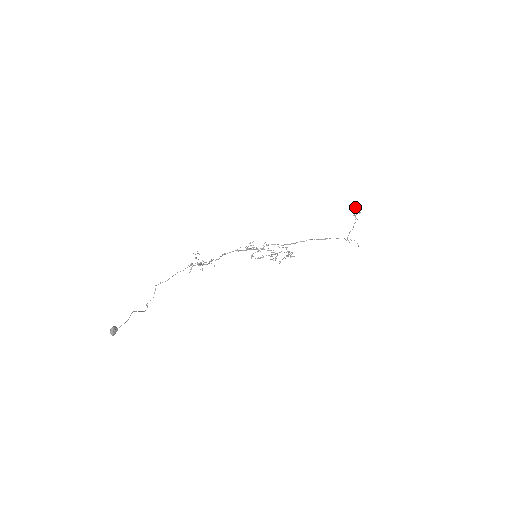
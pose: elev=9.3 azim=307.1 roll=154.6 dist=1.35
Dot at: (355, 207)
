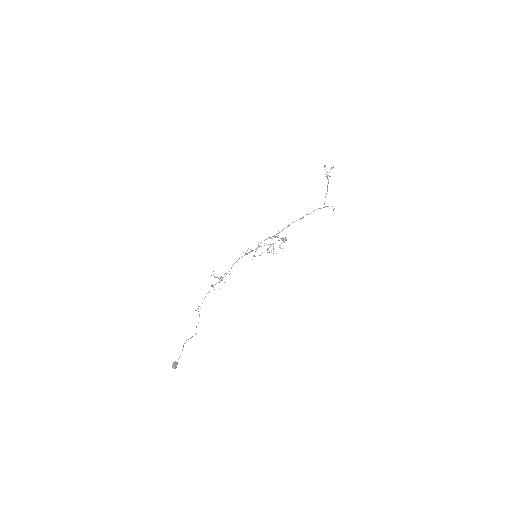
Dot at: occluded
